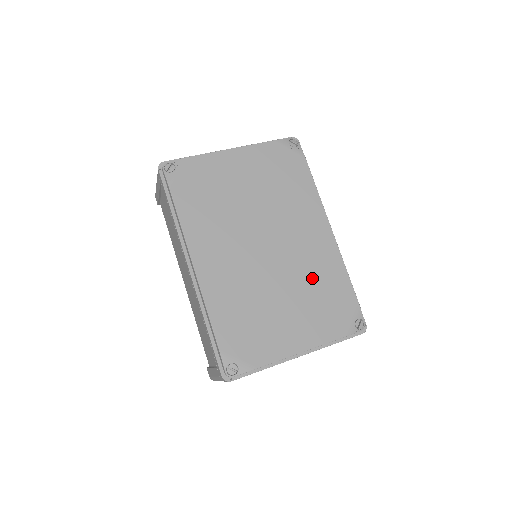
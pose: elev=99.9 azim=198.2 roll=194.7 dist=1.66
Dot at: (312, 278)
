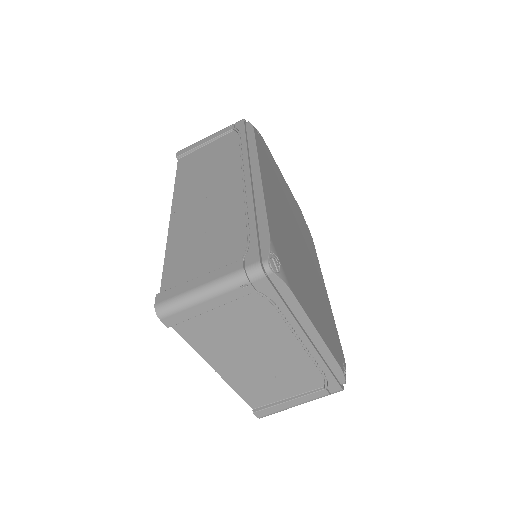
Dot at: (320, 297)
